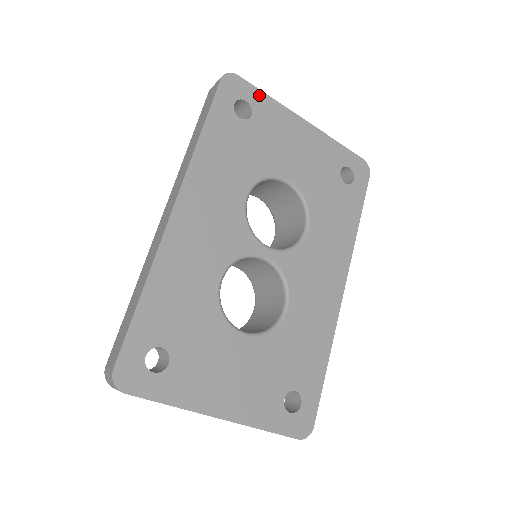
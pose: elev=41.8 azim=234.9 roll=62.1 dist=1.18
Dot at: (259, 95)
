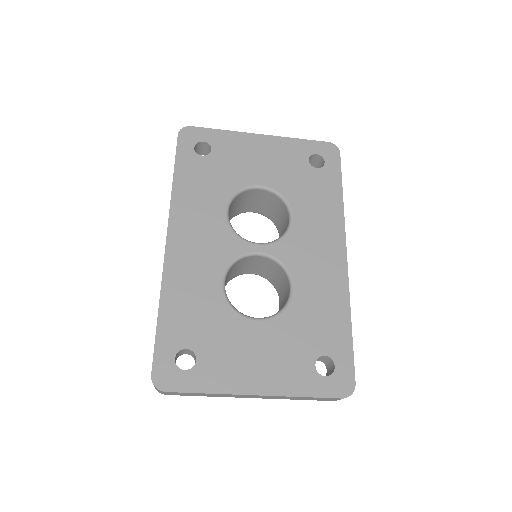
Dot at: (213, 133)
